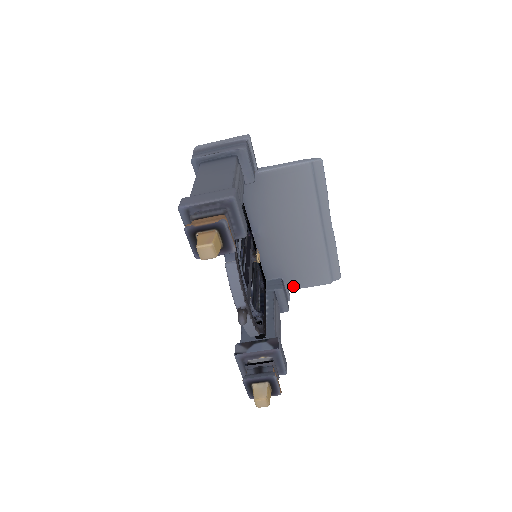
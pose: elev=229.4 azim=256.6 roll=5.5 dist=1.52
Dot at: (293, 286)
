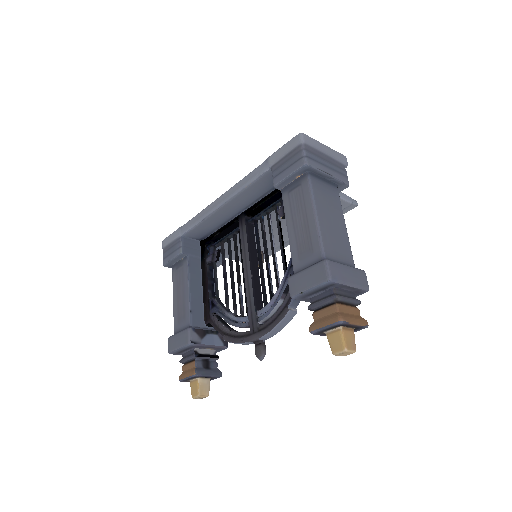
Dot at: occluded
